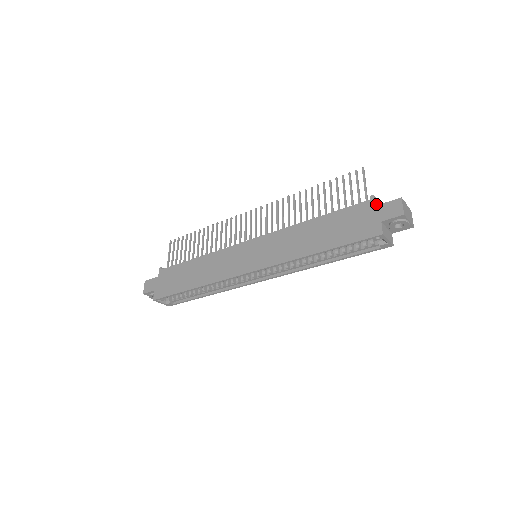
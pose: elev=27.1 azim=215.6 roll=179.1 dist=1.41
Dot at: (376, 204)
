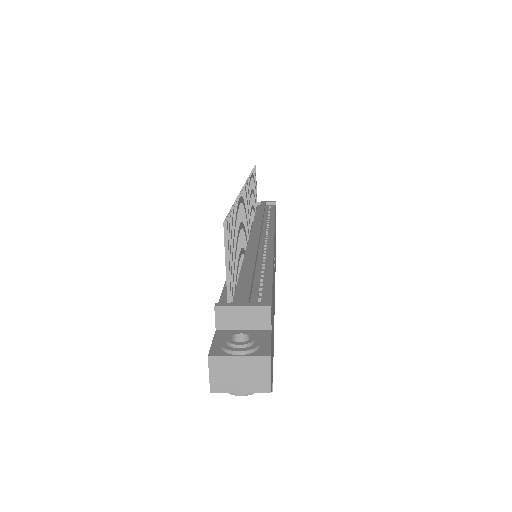
Dot at: (225, 321)
